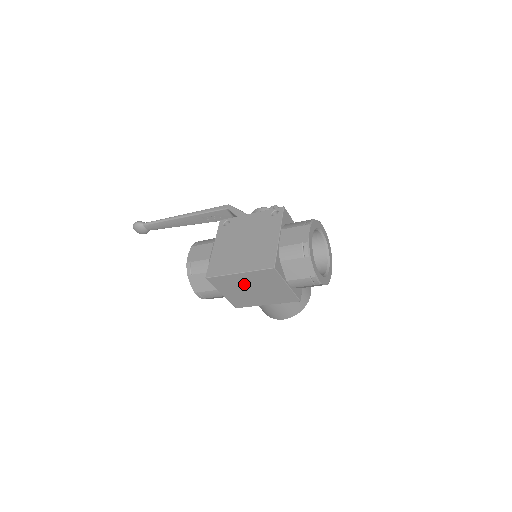
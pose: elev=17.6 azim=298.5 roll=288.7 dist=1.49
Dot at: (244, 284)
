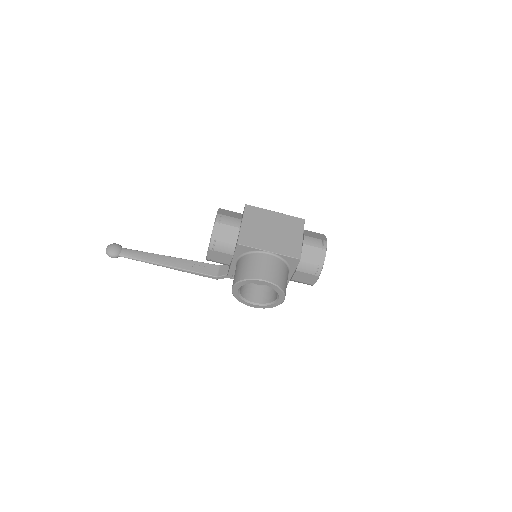
Dot at: (270, 223)
